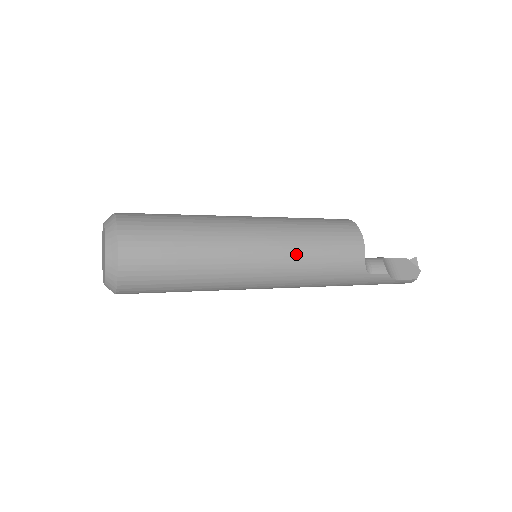
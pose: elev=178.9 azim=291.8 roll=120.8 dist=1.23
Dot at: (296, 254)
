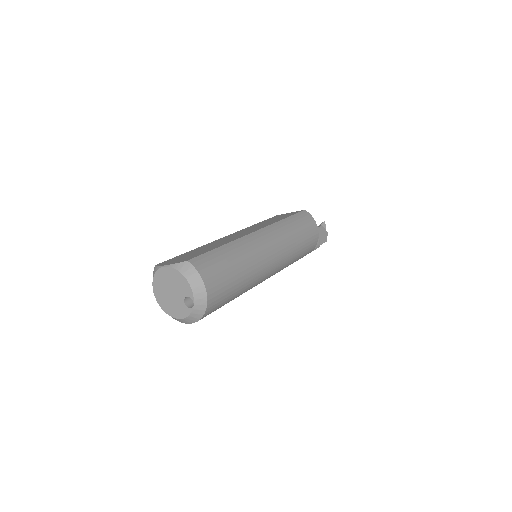
Dot at: (290, 258)
